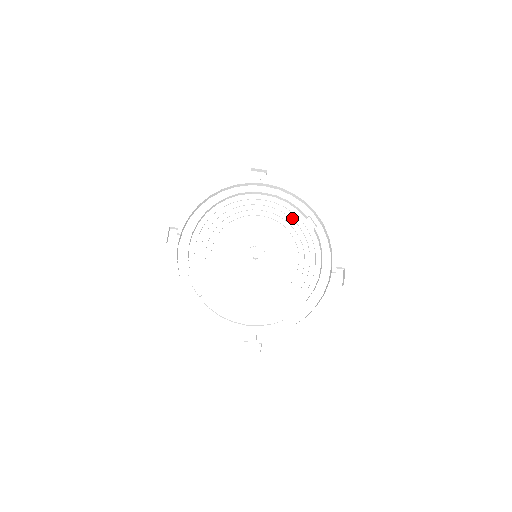
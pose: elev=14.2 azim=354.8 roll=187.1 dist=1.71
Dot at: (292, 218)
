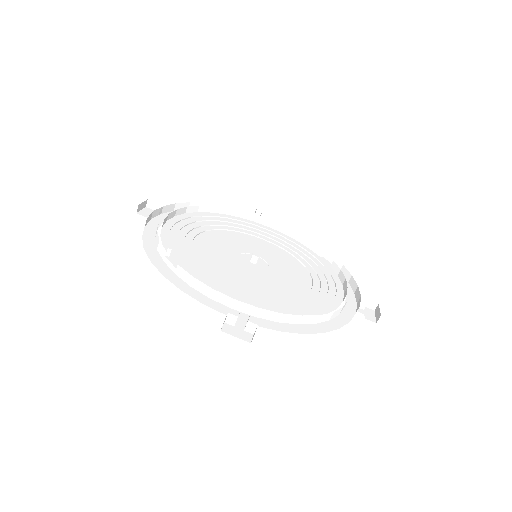
Dot at: (303, 252)
